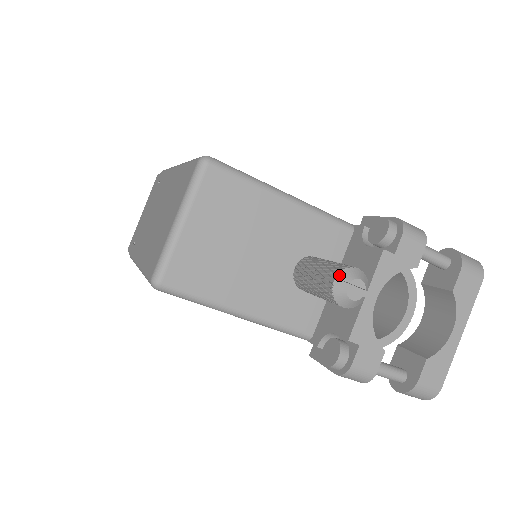
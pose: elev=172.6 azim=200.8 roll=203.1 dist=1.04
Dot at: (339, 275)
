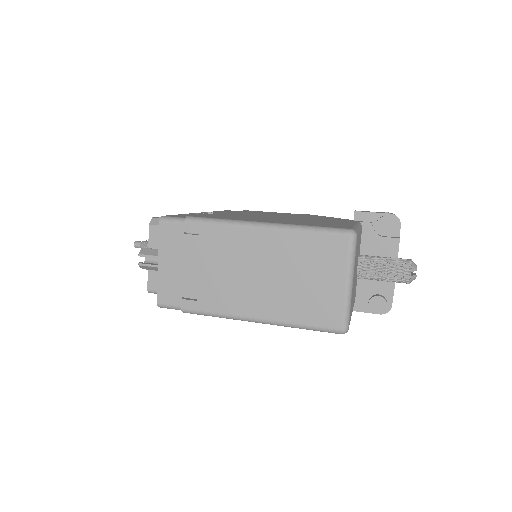
Dot at: (412, 269)
